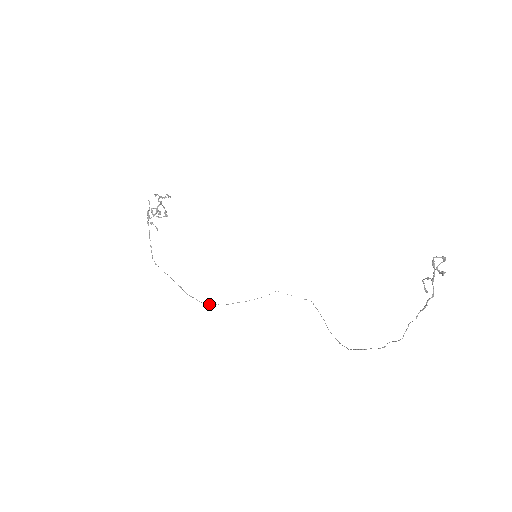
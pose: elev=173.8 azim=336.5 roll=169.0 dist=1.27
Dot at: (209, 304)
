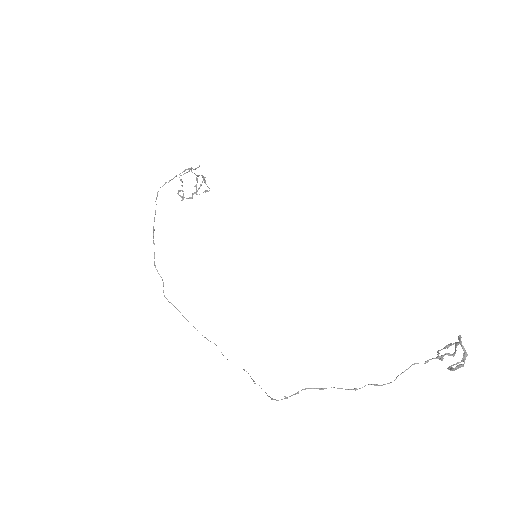
Dot at: (157, 271)
